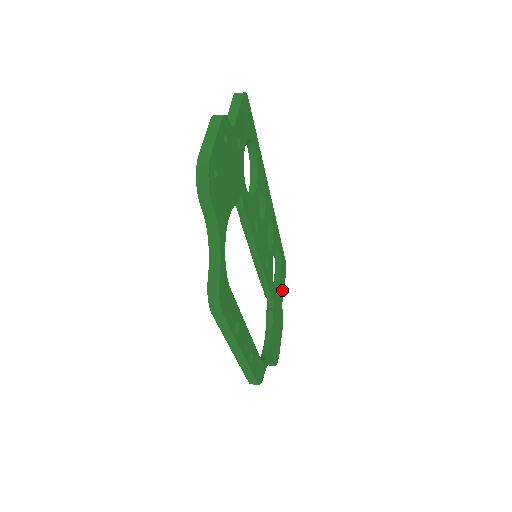
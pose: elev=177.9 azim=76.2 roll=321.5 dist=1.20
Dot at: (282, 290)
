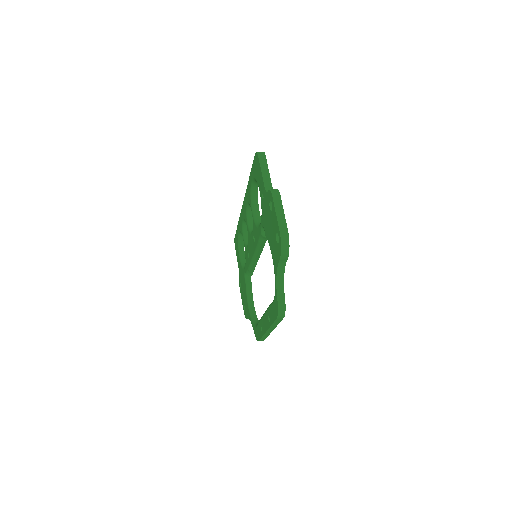
Dot at: occluded
